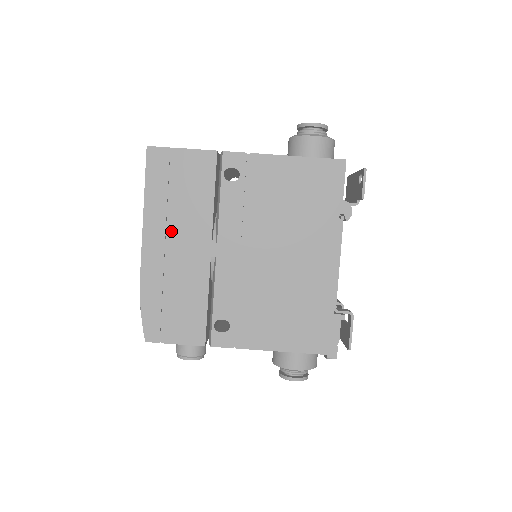
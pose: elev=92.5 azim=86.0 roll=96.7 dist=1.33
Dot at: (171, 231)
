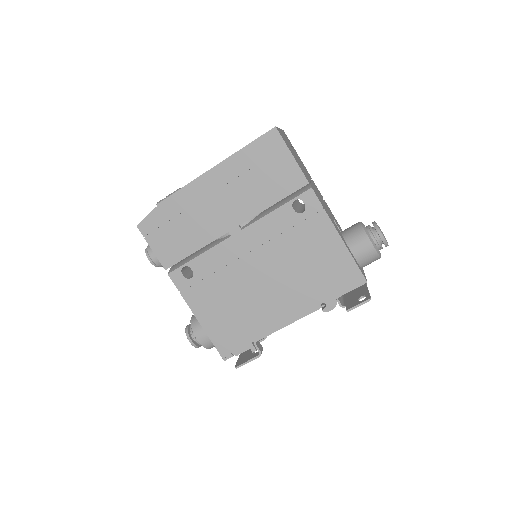
Dot at: (226, 190)
